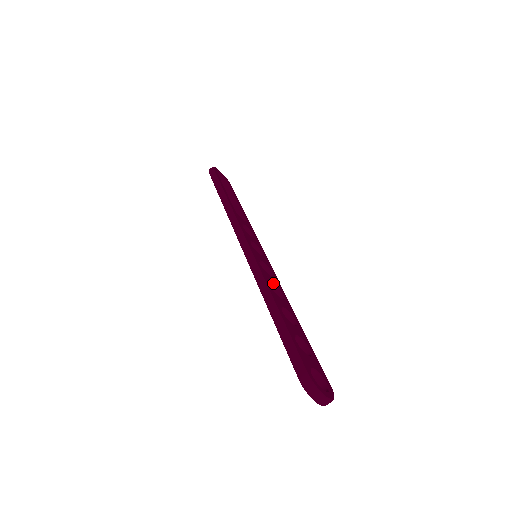
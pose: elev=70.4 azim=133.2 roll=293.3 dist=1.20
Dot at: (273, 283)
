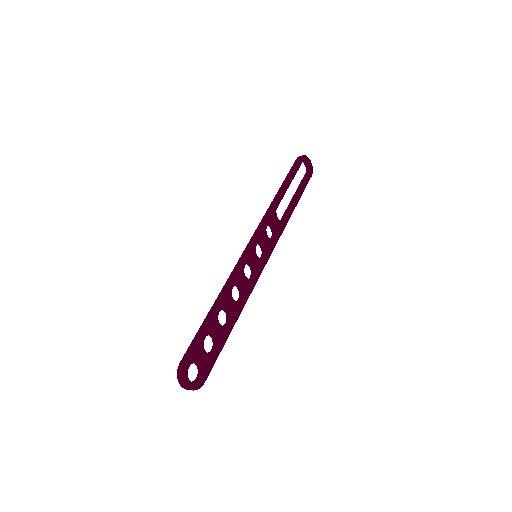
Dot at: (242, 286)
